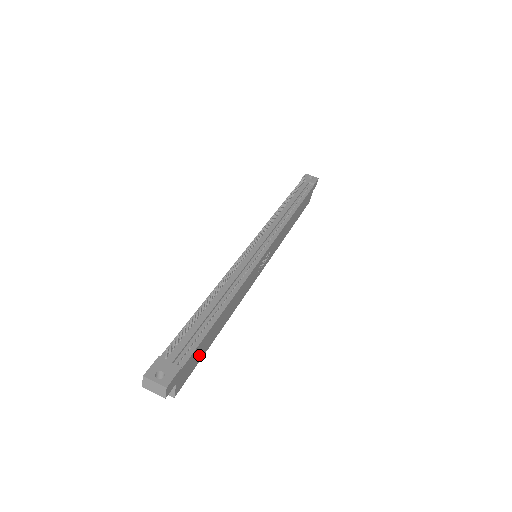
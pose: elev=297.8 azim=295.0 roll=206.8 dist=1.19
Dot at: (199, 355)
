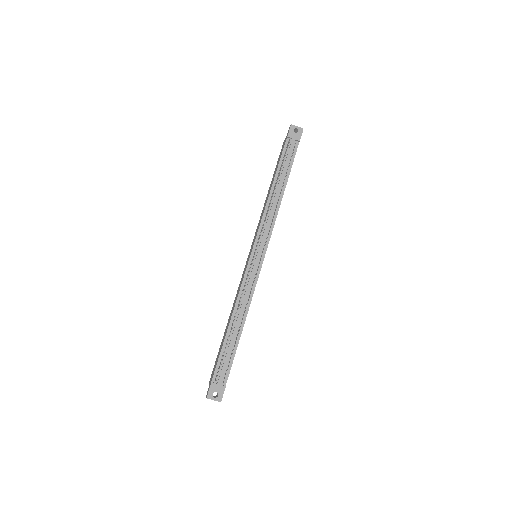
Dot at: occluded
